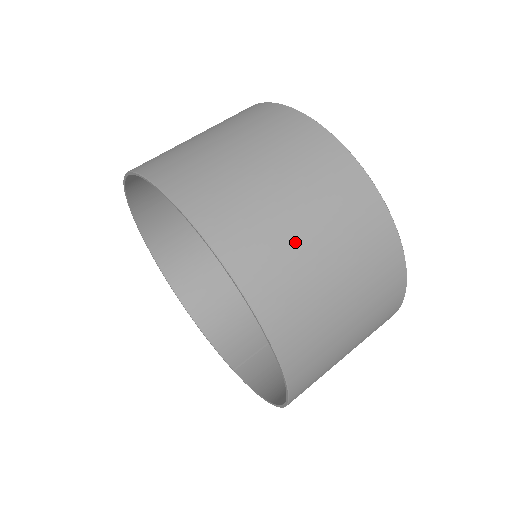
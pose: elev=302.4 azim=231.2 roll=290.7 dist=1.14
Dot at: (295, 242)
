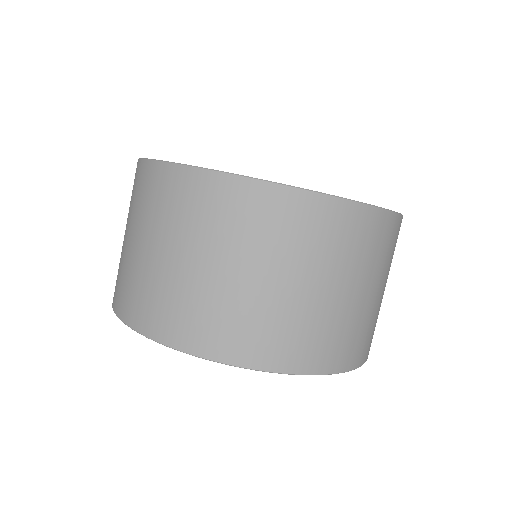
Dot at: (372, 309)
